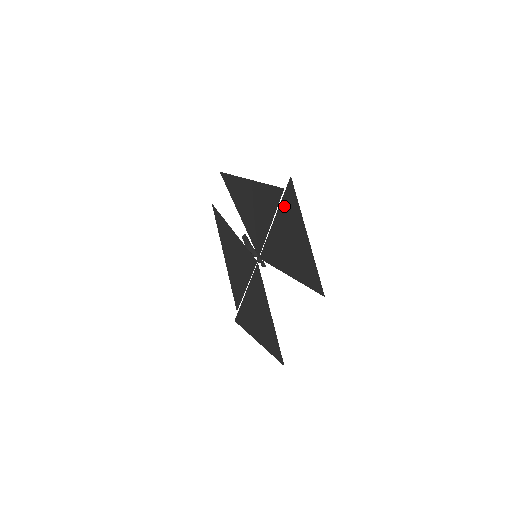
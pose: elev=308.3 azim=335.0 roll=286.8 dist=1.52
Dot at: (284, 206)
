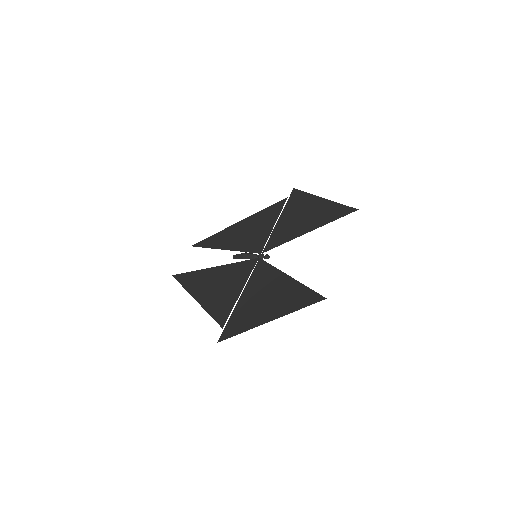
Dot at: (290, 204)
